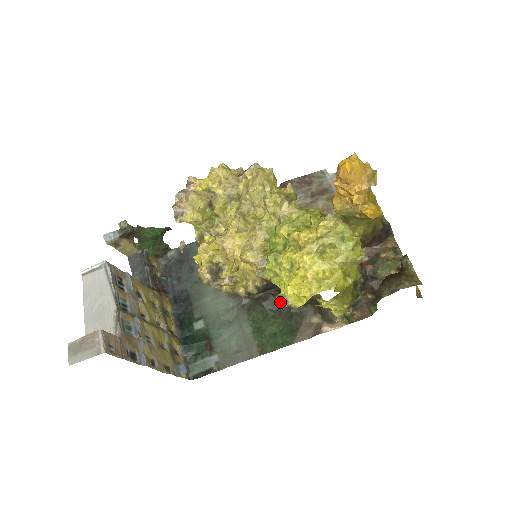
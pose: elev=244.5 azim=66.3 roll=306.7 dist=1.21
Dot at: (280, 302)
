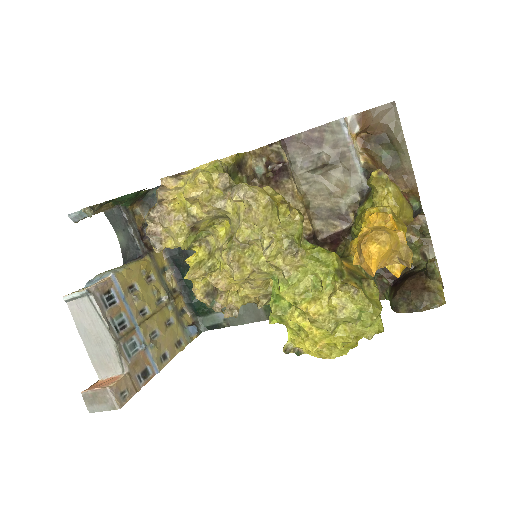
Dot at: (287, 353)
